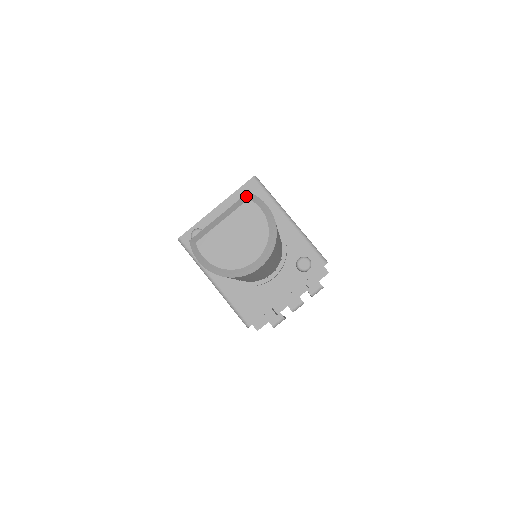
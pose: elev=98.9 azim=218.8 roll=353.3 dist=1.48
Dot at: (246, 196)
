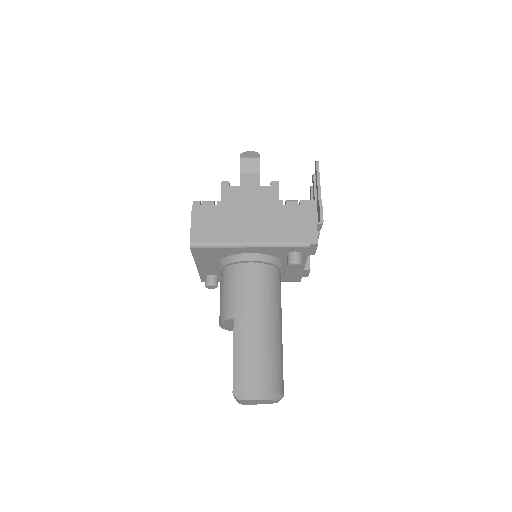
Dot at: occluded
